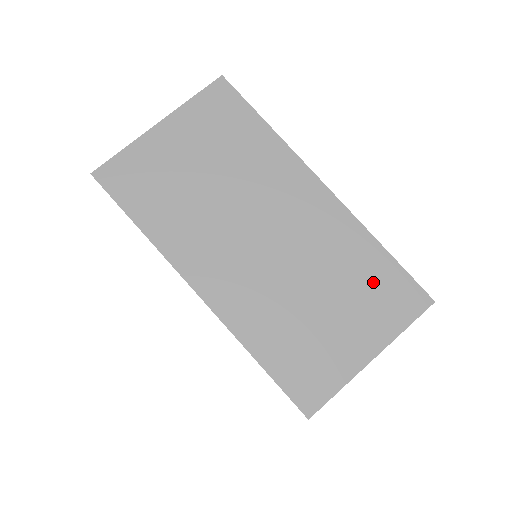
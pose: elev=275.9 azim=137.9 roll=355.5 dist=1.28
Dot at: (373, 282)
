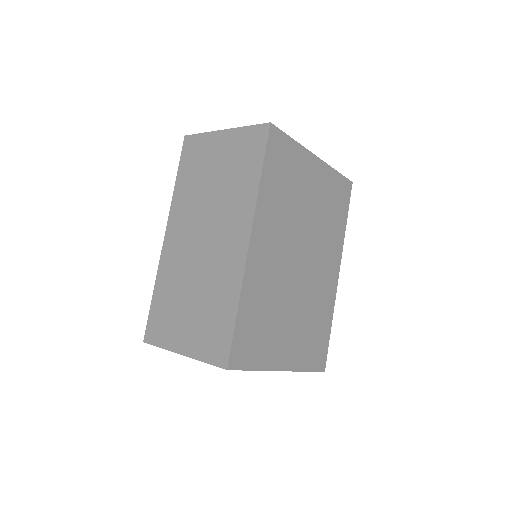
Dot at: (216, 320)
